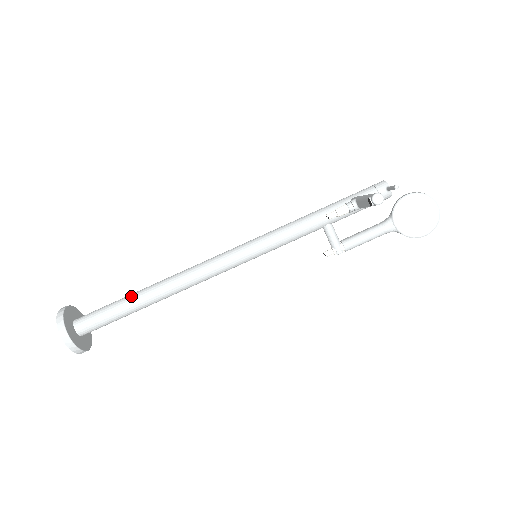
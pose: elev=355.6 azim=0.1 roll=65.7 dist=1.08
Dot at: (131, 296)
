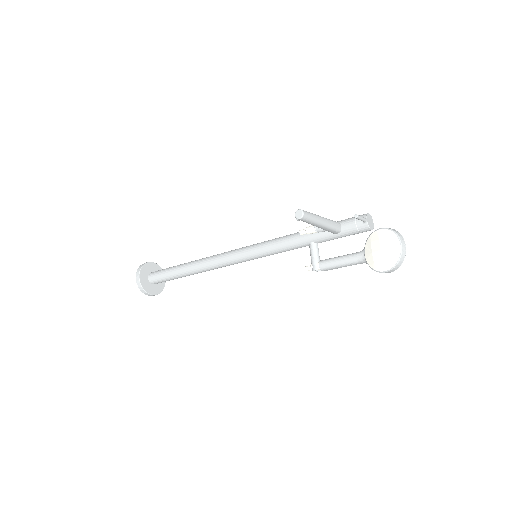
Dot at: (180, 264)
